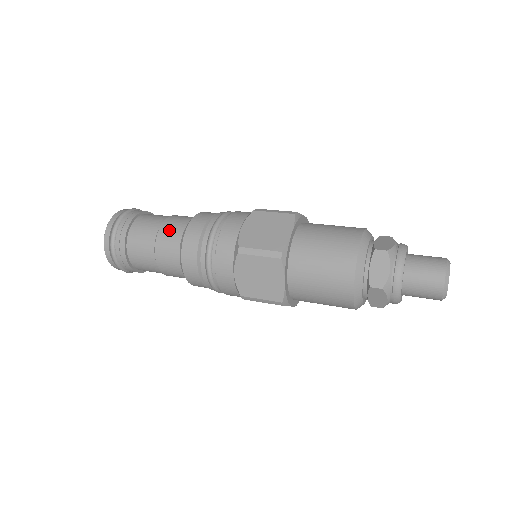
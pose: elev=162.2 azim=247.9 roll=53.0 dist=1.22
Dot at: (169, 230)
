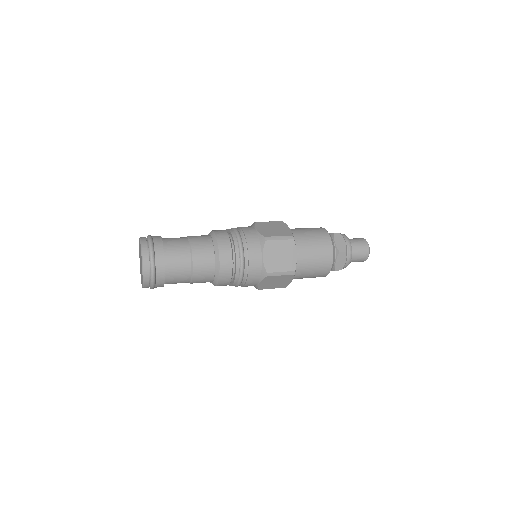
Dot at: (202, 263)
